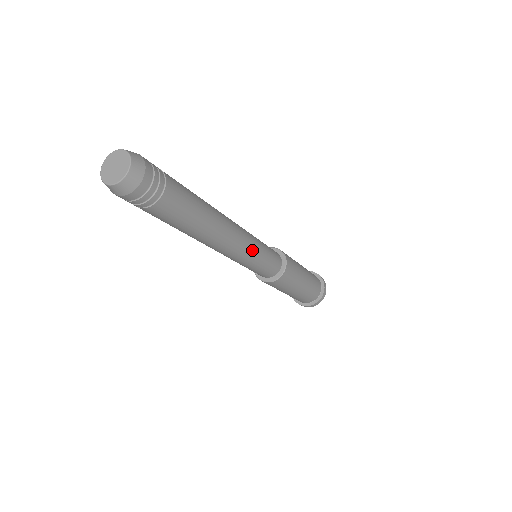
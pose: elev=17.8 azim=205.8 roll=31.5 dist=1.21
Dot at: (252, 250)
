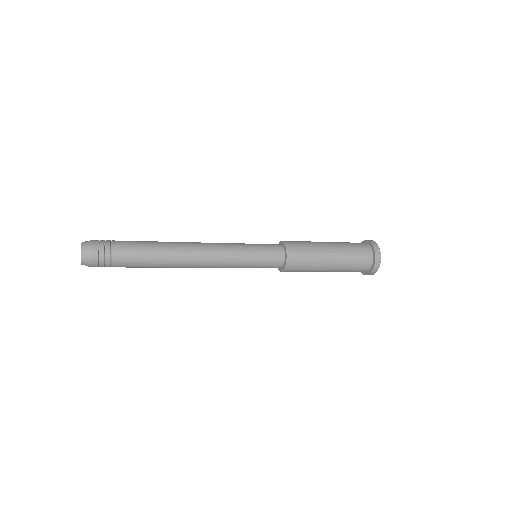
Dot at: (231, 256)
